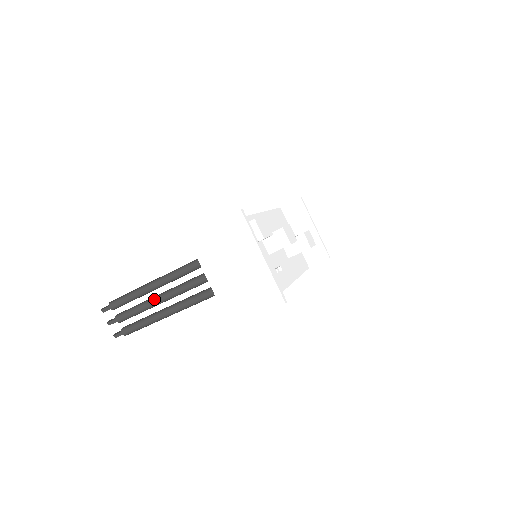
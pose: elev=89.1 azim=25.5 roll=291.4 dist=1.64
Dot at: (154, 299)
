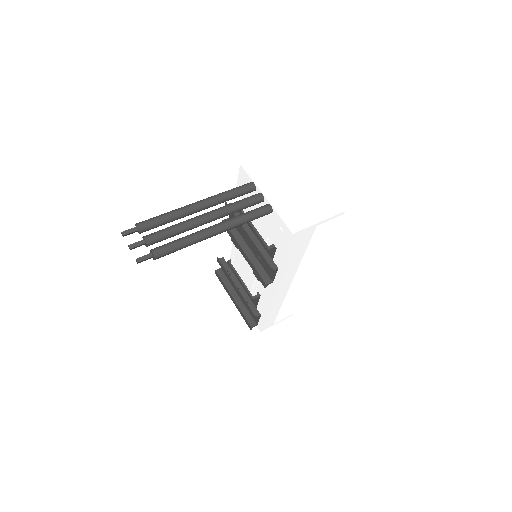
Dot at: (201, 215)
